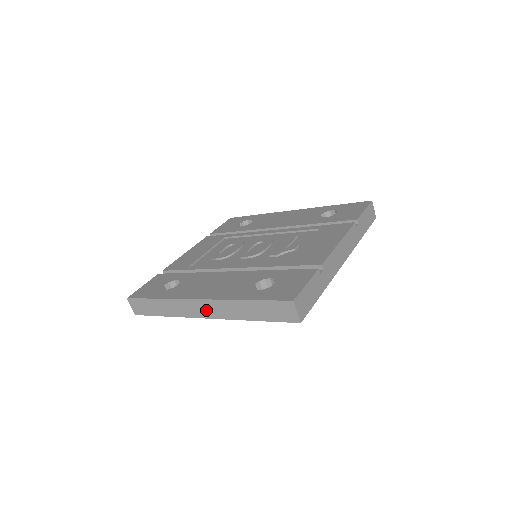
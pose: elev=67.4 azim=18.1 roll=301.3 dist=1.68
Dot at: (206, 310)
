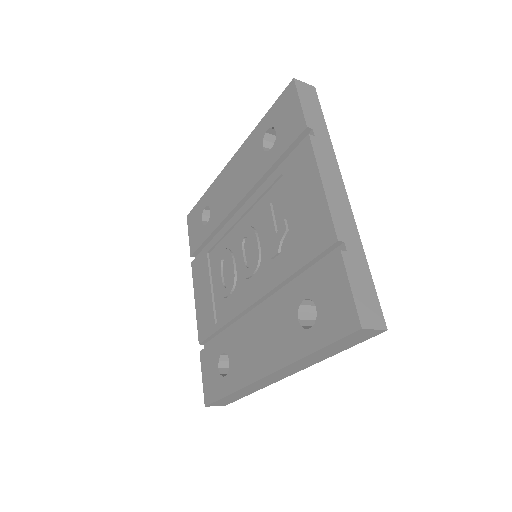
Dot at: (282, 375)
